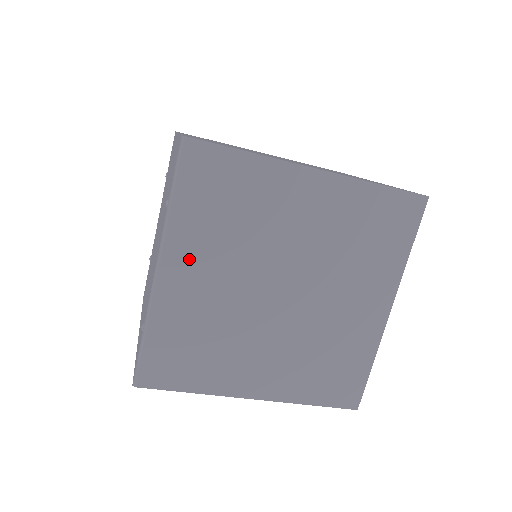
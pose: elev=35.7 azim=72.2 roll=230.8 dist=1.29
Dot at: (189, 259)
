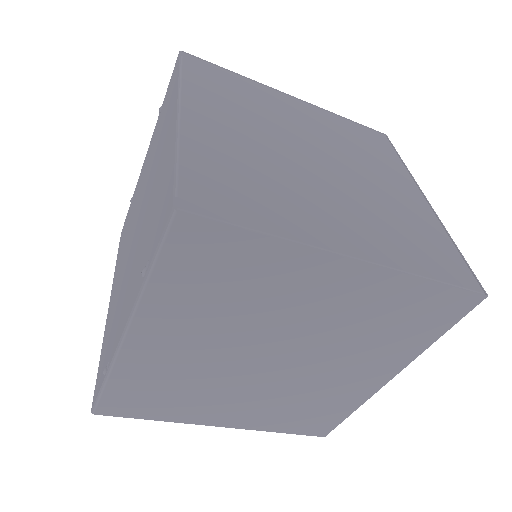
Dot at: (166, 329)
